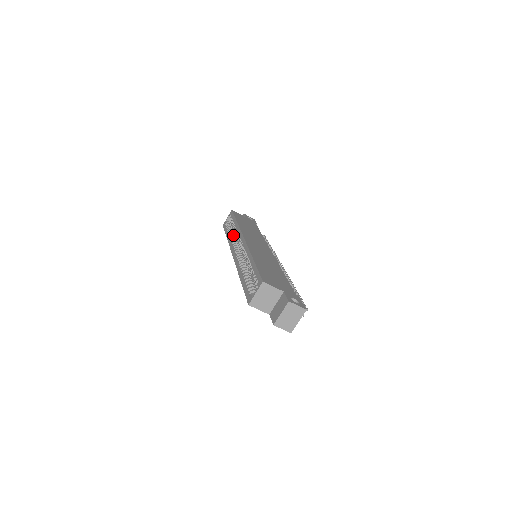
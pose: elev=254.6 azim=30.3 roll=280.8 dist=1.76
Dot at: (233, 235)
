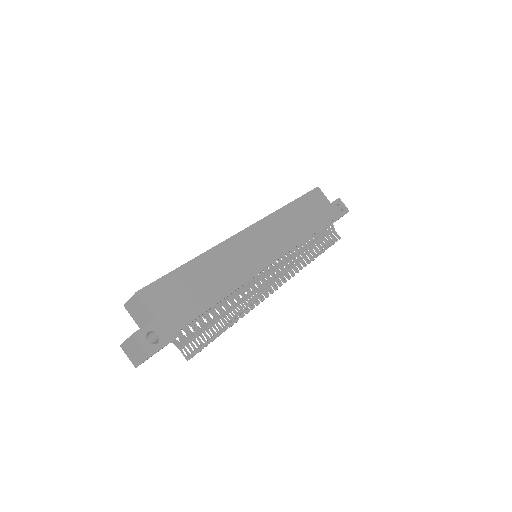
Dot at: occluded
